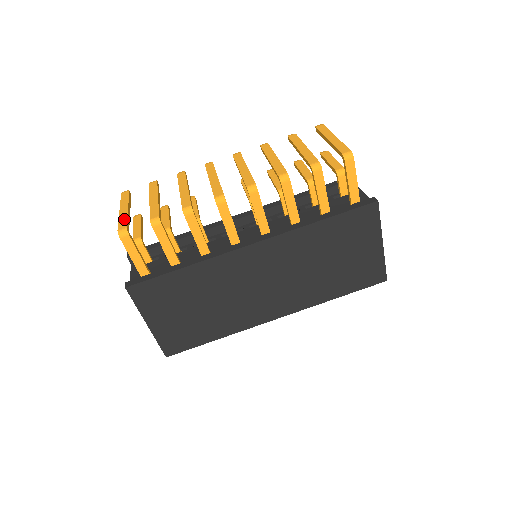
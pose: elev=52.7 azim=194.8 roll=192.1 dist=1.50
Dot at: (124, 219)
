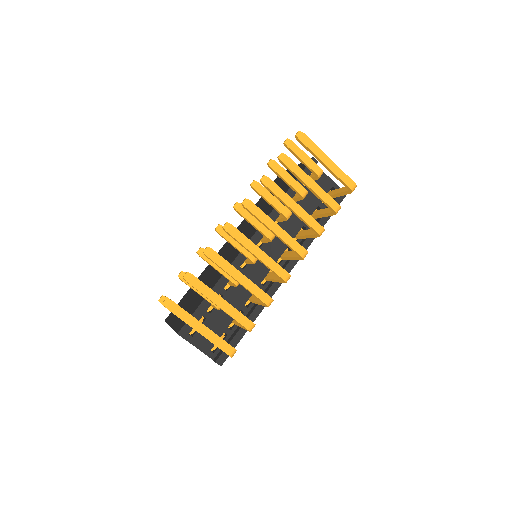
Dot at: (220, 341)
